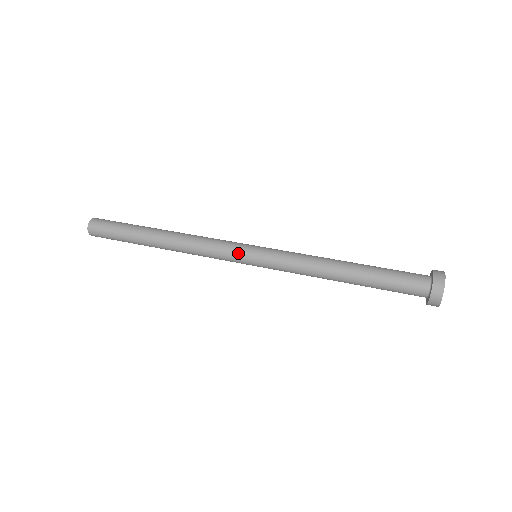
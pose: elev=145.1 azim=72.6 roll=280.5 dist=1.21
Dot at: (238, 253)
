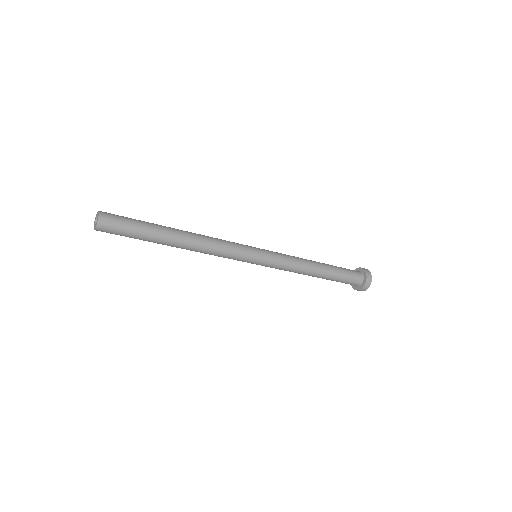
Dot at: (249, 251)
